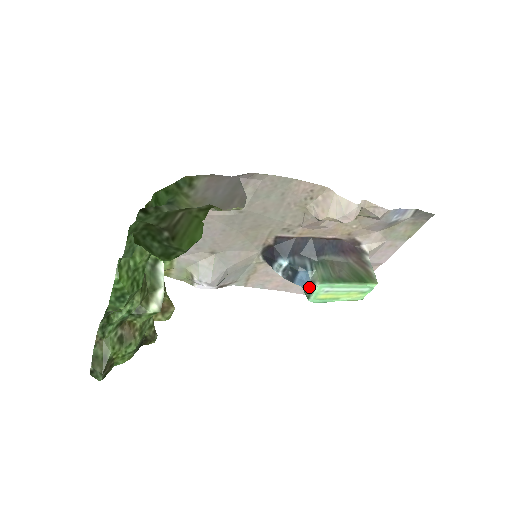
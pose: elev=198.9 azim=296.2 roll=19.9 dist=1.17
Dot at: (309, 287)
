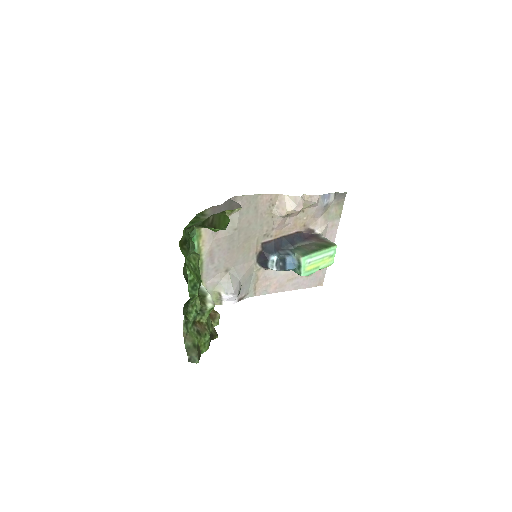
Dot at: (297, 265)
